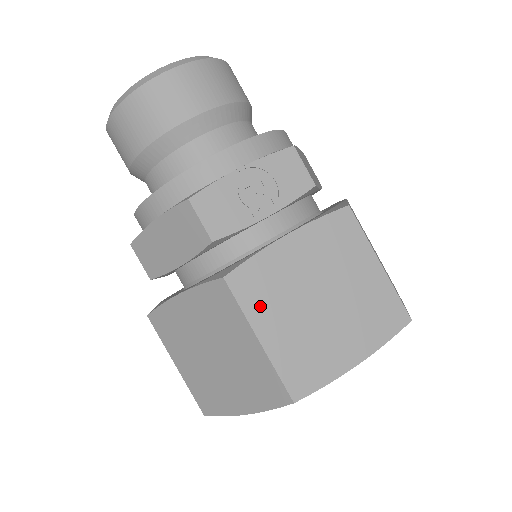
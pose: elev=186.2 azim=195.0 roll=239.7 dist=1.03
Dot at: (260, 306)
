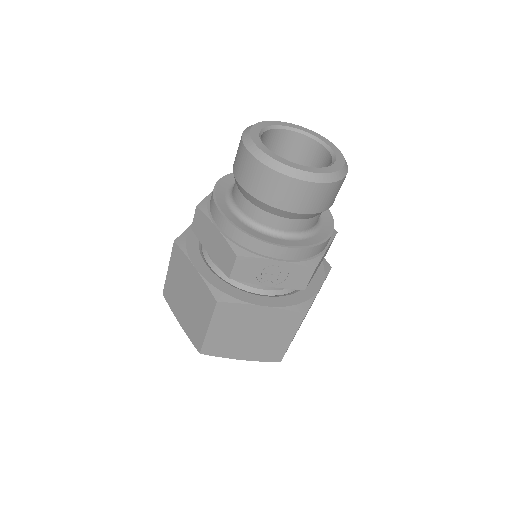
Dot at: (222, 320)
